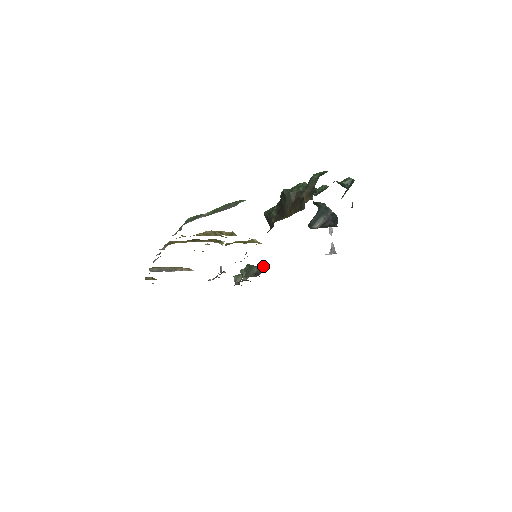
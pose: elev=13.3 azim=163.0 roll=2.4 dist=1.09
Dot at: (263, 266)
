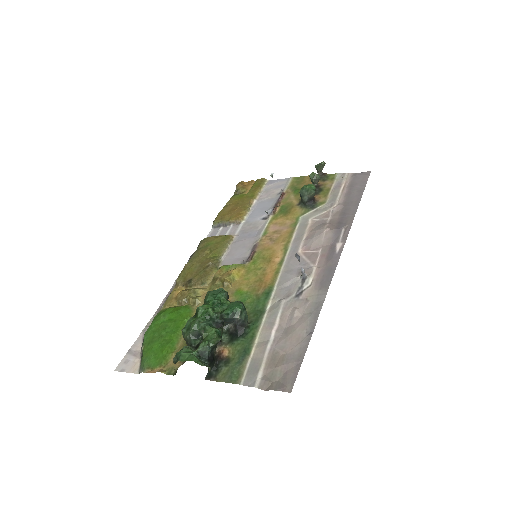
Dot at: (313, 193)
